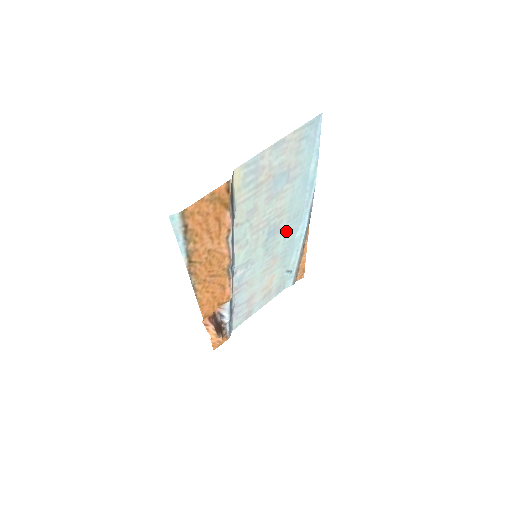
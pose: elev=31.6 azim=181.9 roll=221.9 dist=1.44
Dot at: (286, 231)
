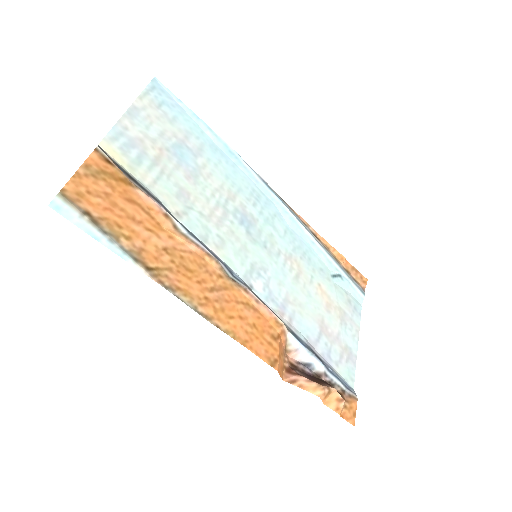
Dot at: (265, 219)
